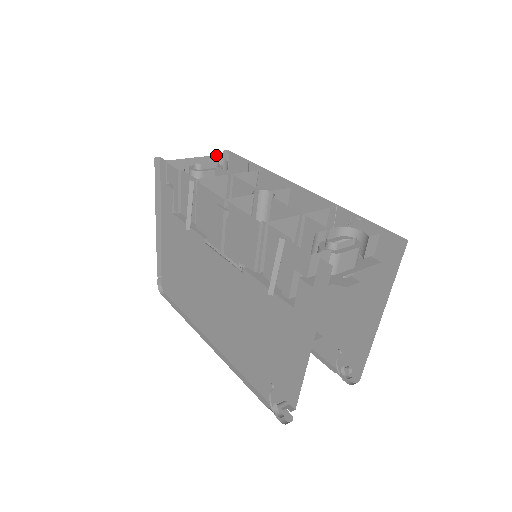
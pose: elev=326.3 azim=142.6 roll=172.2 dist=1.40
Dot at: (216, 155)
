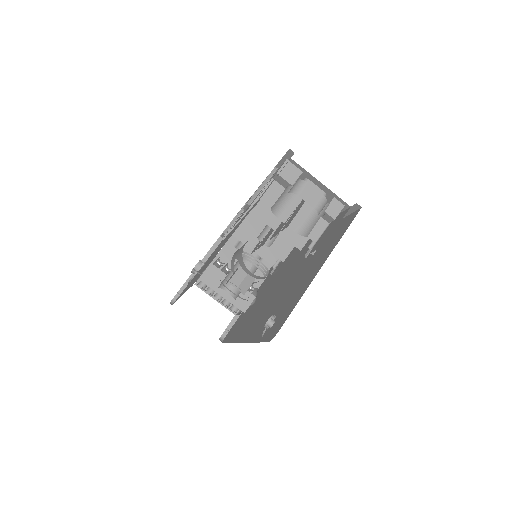
Dot at: occluded
